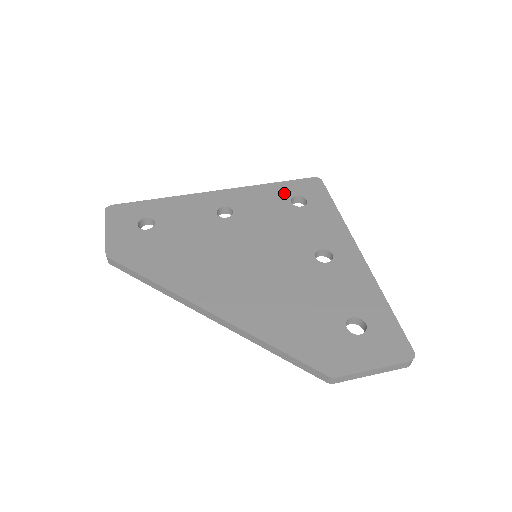
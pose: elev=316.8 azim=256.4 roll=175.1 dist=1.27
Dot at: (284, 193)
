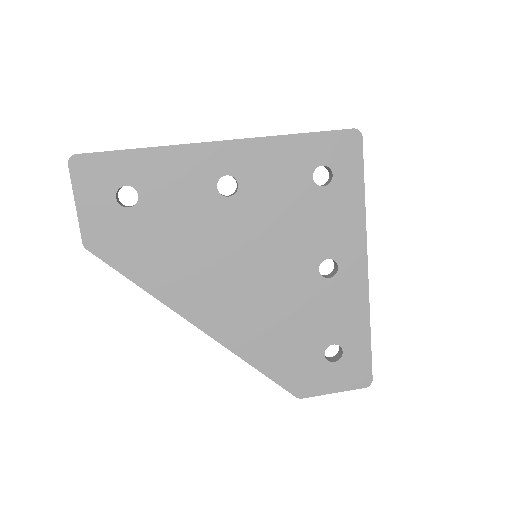
Dot at: (308, 158)
